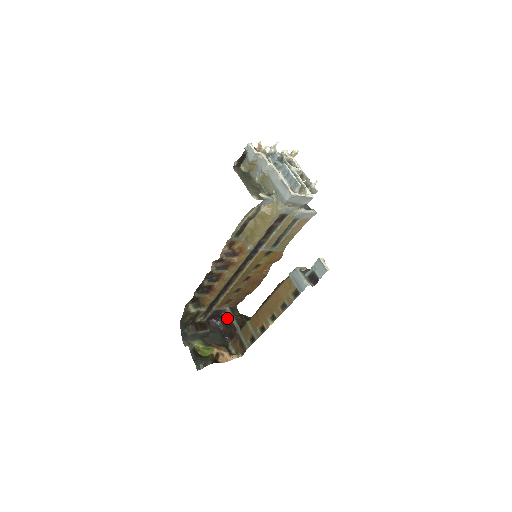
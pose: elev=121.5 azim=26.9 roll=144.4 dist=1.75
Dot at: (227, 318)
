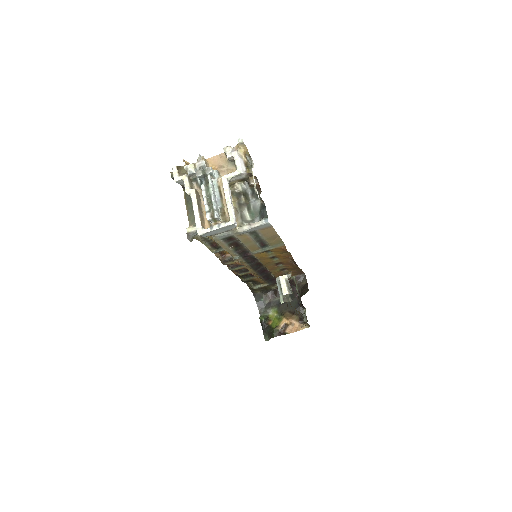
Dot at: occluded
